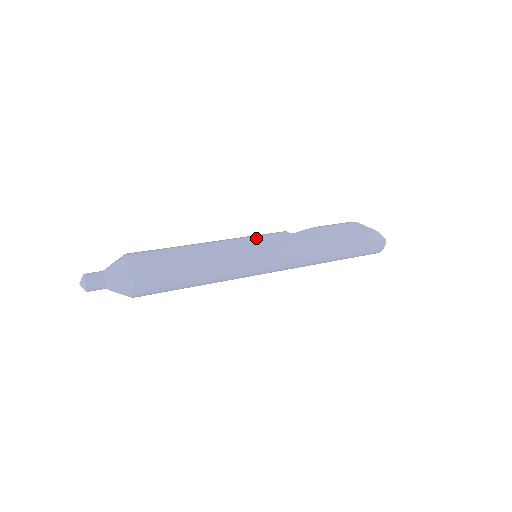
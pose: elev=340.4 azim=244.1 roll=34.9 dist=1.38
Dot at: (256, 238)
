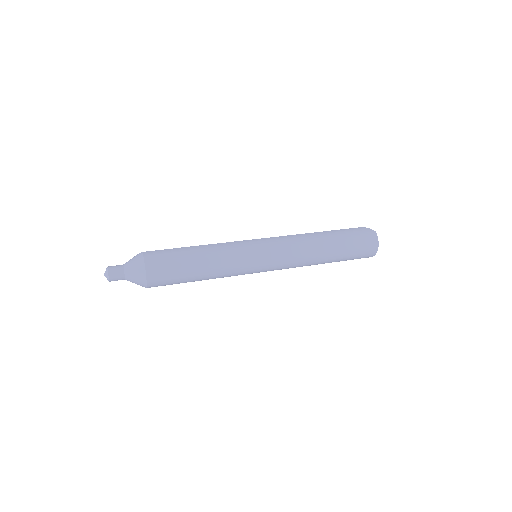
Dot at: occluded
